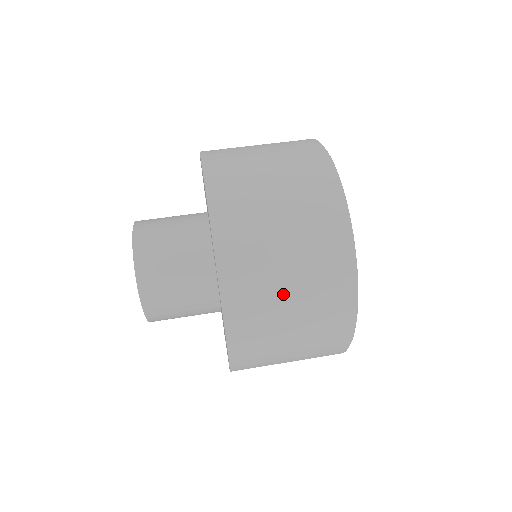
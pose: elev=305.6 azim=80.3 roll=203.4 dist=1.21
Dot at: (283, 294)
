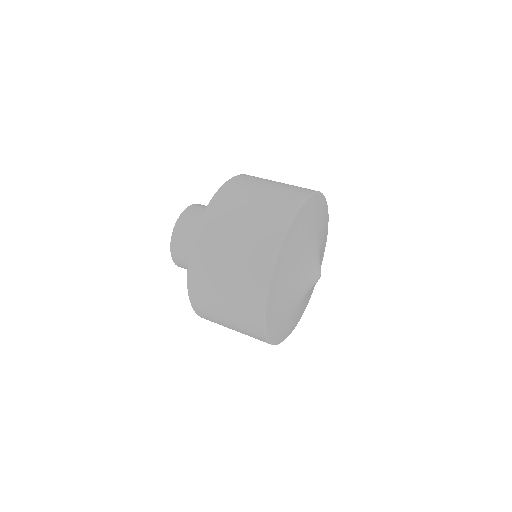
Dot at: (257, 192)
